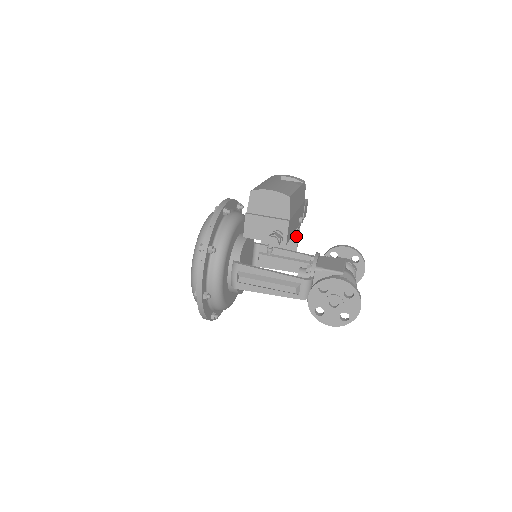
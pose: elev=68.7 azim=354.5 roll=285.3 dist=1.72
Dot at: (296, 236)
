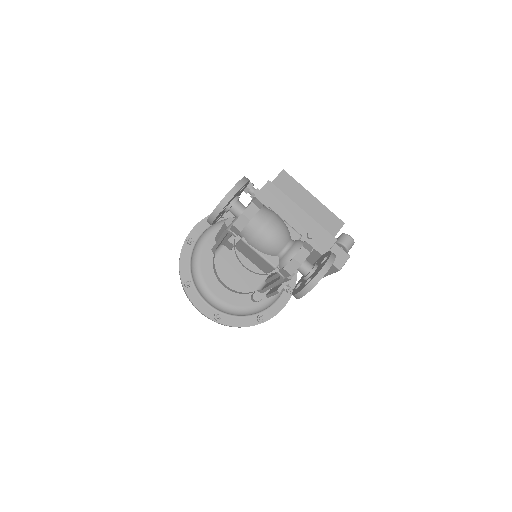
Dot at: occluded
